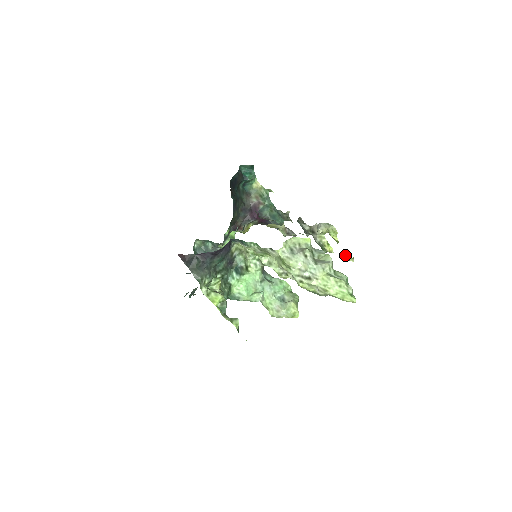
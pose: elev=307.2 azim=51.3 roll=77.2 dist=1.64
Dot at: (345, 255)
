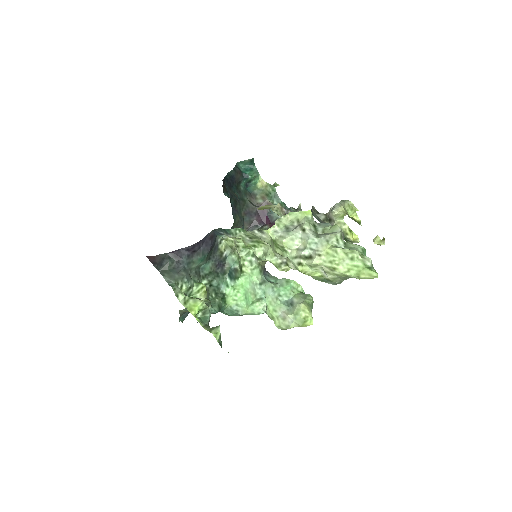
Dot at: (373, 239)
